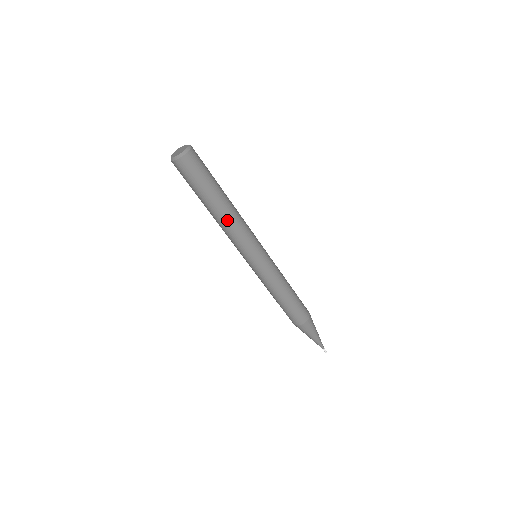
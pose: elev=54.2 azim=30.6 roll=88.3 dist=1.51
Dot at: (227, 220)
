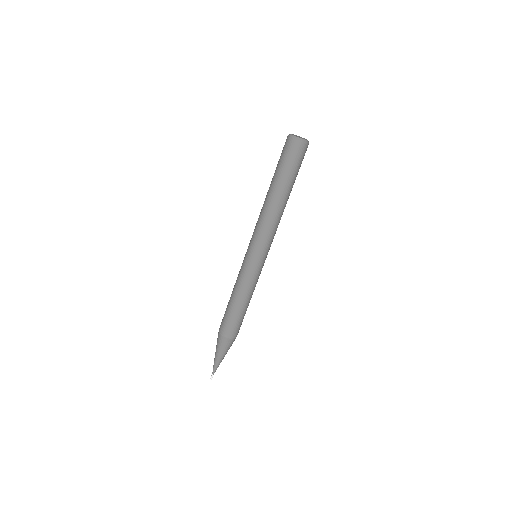
Dot at: (281, 212)
